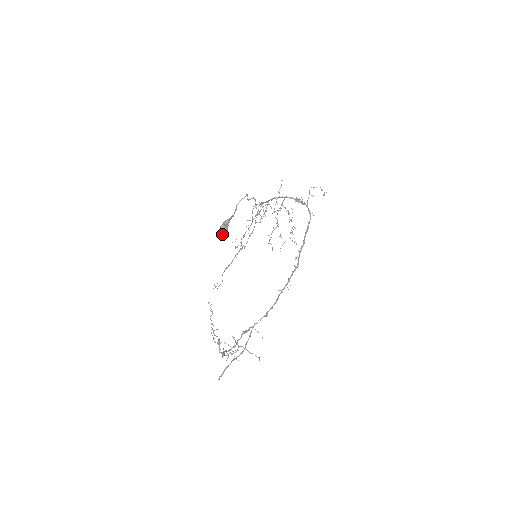
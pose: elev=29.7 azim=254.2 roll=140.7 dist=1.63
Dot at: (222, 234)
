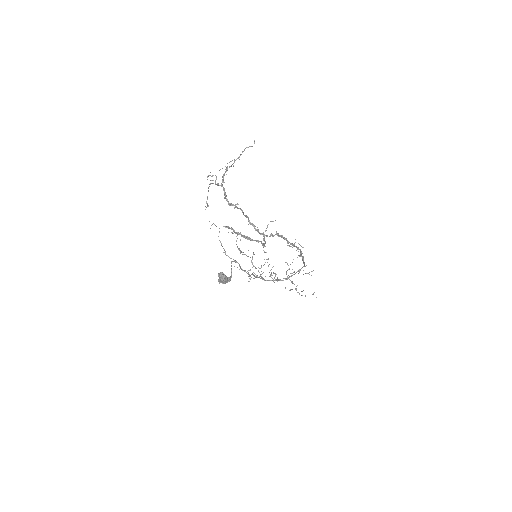
Dot at: (220, 275)
